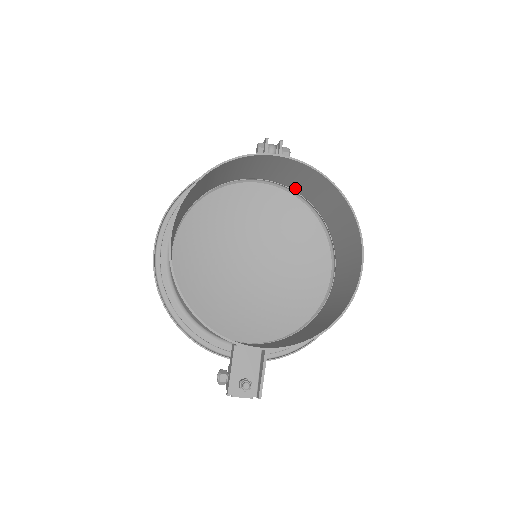
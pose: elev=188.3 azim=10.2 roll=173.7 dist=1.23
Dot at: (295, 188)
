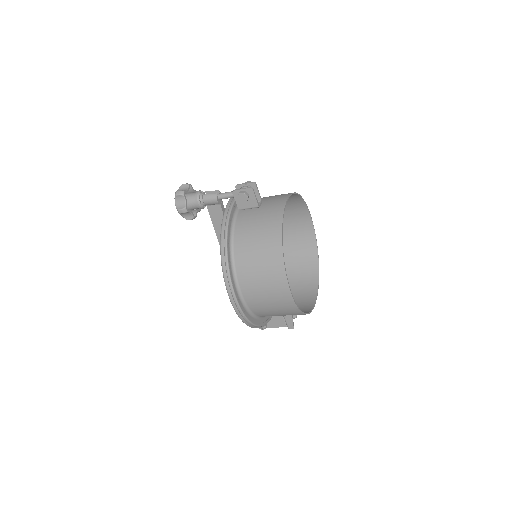
Dot at: occluded
